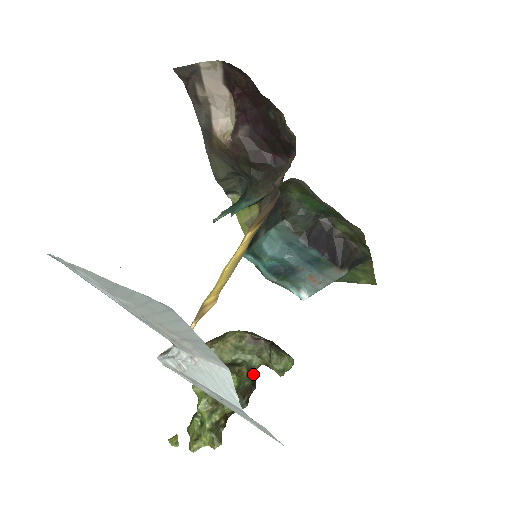
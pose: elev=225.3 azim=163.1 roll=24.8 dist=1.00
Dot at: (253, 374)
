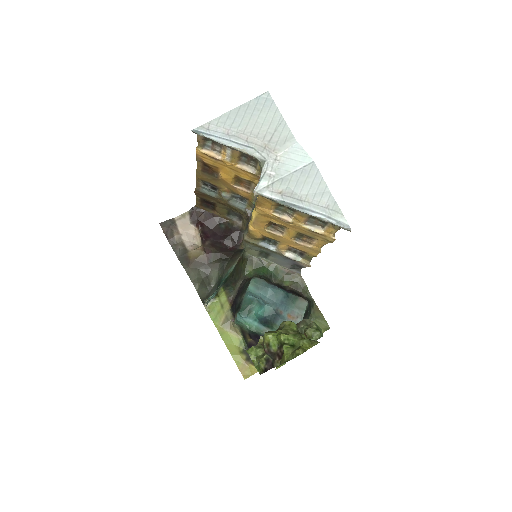
Dot at: occluded
